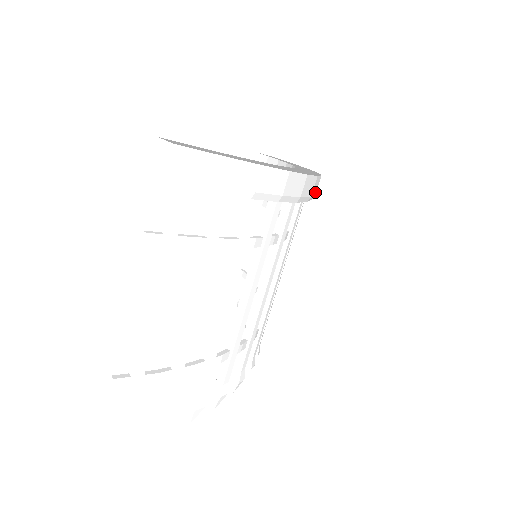
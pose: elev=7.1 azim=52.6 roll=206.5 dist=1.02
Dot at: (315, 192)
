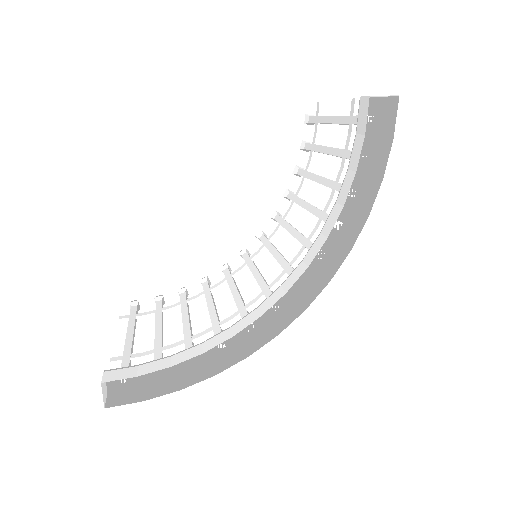
Dot at: (294, 309)
